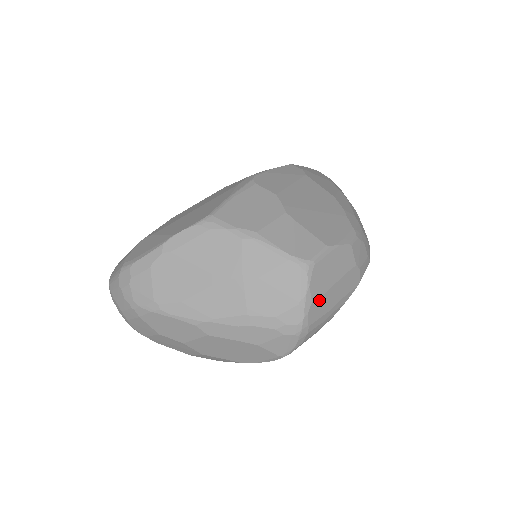
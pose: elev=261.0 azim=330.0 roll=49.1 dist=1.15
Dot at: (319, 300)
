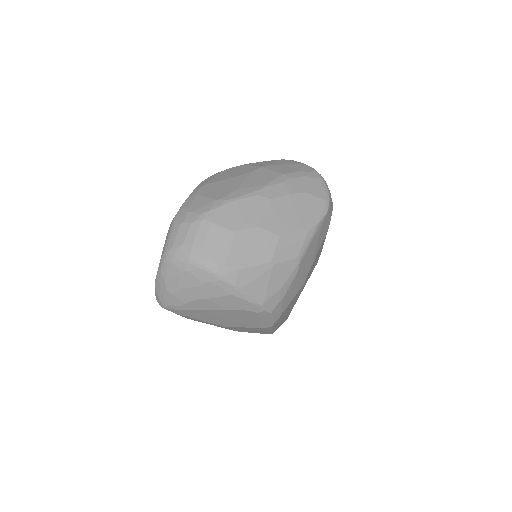
Dot at: occluded
